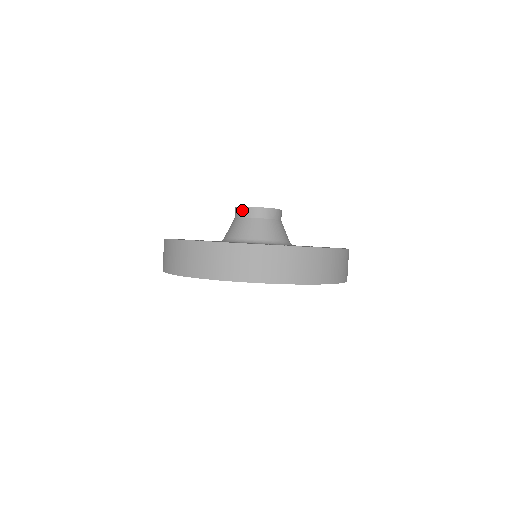
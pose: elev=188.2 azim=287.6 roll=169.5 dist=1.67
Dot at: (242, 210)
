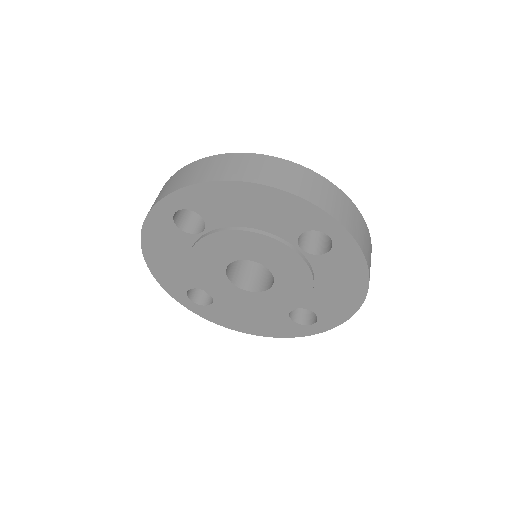
Dot at: occluded
